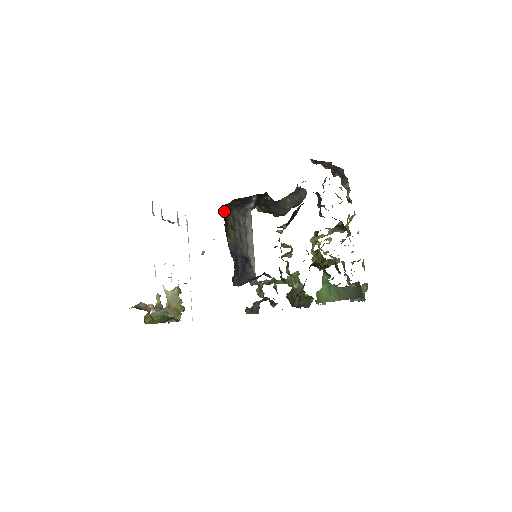
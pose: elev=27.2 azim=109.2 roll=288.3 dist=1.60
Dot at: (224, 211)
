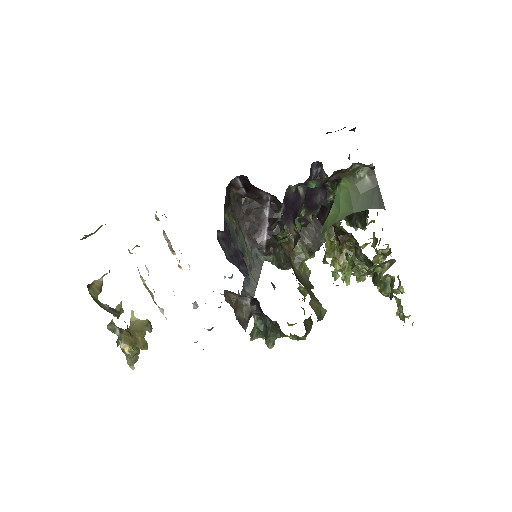
Dot at: (229, 196)
